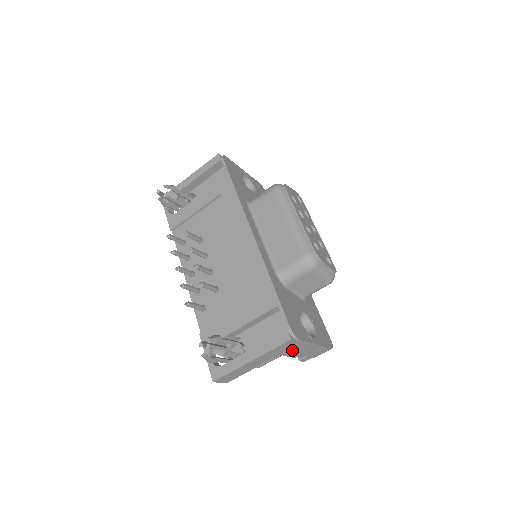
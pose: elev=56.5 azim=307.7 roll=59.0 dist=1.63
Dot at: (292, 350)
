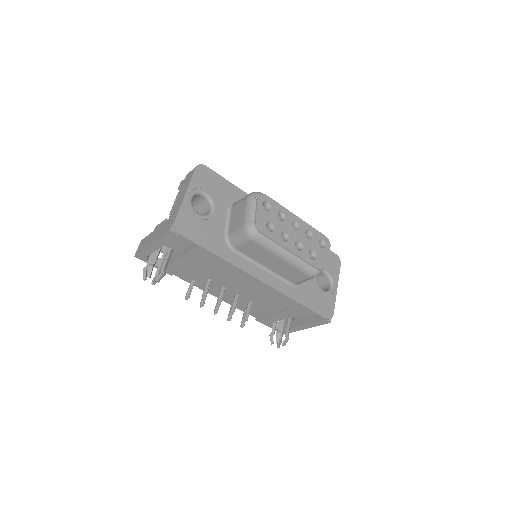
Dot at: occluded
